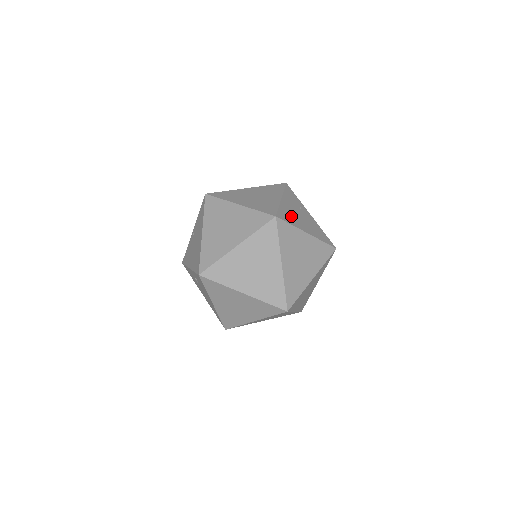
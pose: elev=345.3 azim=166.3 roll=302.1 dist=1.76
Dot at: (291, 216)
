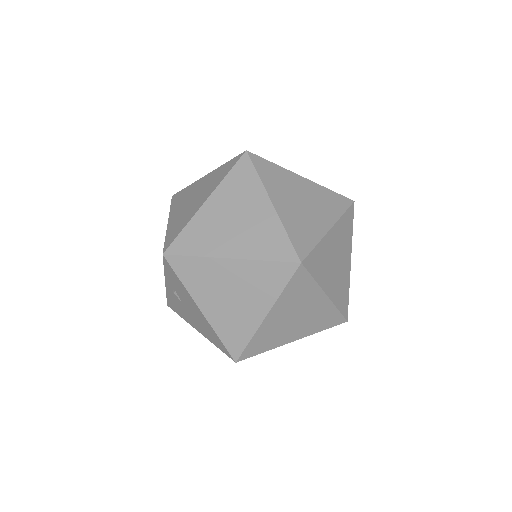
Dot at: occluded
